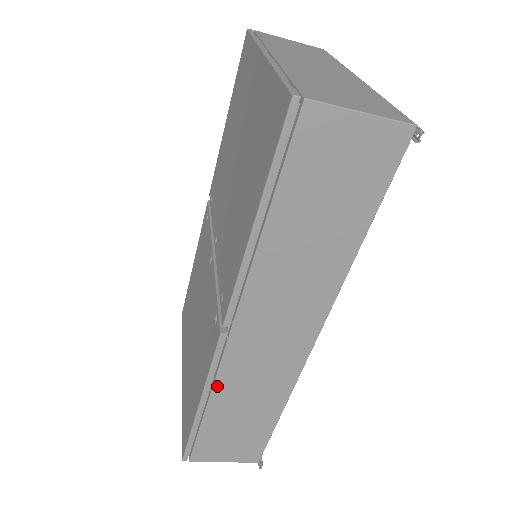
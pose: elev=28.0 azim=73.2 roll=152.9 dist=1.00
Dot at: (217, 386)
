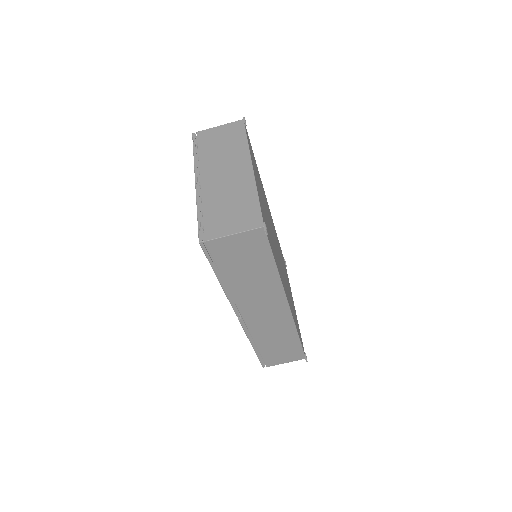
Dot at: (254, 337)
